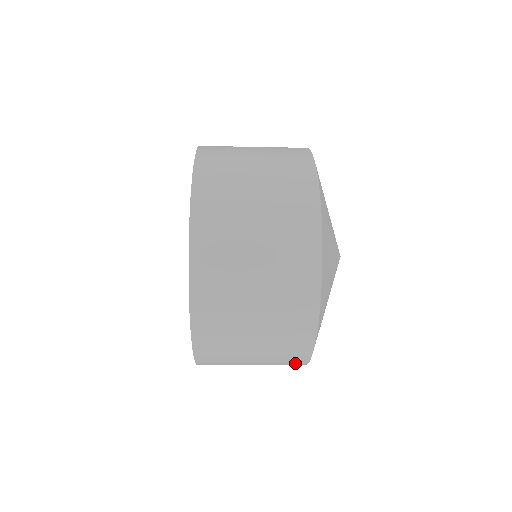
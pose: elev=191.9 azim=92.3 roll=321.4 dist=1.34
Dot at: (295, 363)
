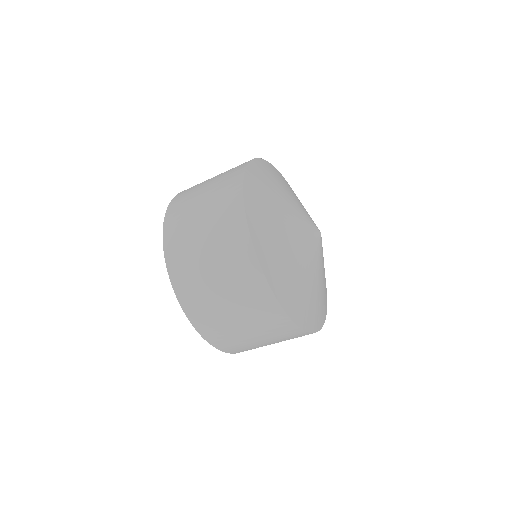
Dot at: (245, 256)
